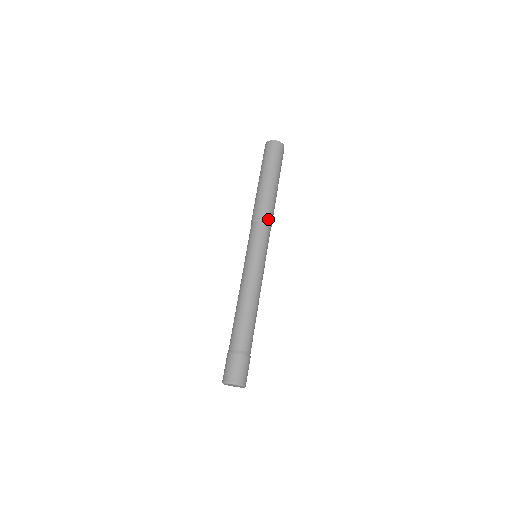
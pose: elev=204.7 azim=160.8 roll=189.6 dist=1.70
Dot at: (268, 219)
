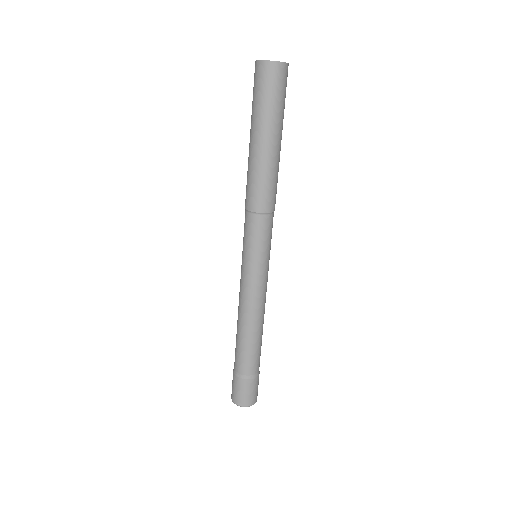
Dot at: (264, 209)
